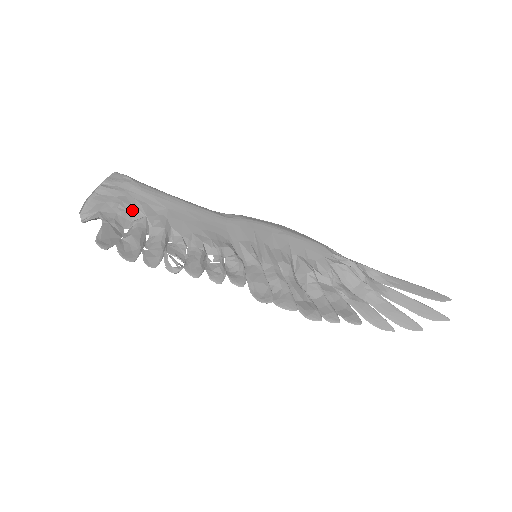
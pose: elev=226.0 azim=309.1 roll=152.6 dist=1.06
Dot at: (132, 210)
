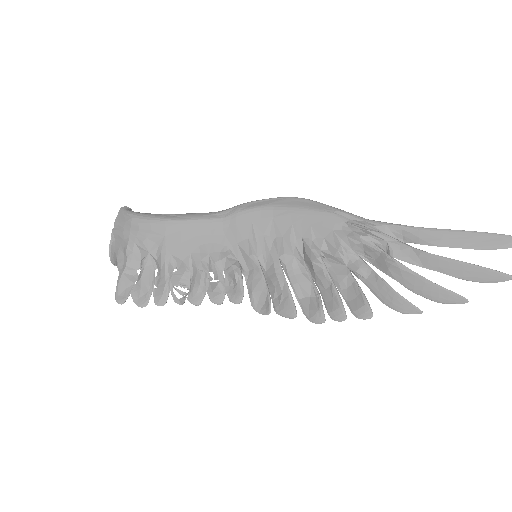
Dot at: (138, 250)
